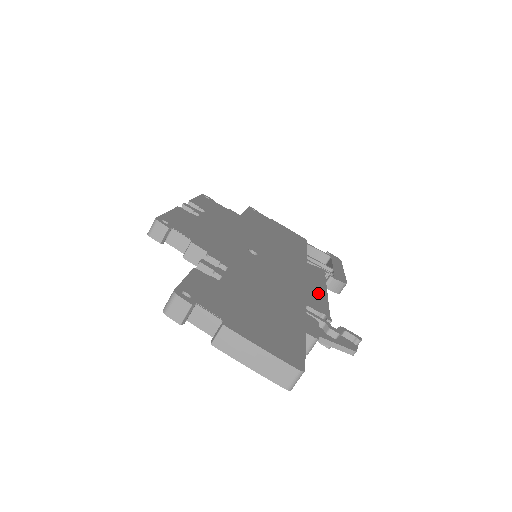
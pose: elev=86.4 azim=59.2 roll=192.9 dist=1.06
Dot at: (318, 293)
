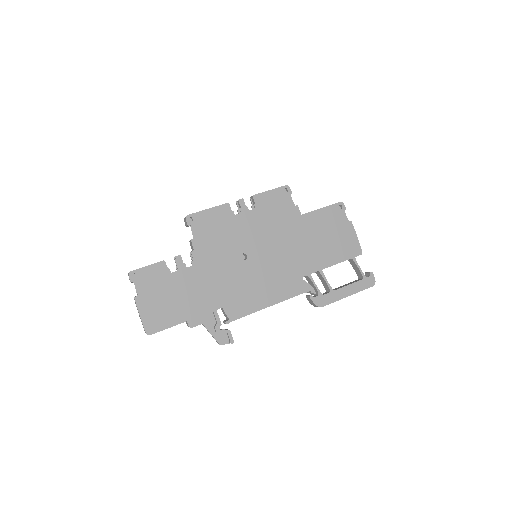
Dot at: (256, 304)
